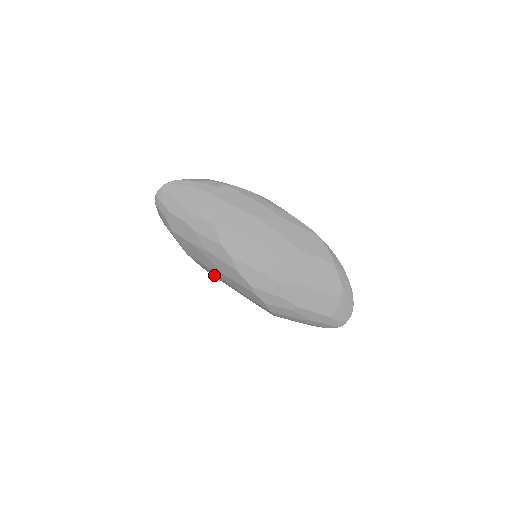
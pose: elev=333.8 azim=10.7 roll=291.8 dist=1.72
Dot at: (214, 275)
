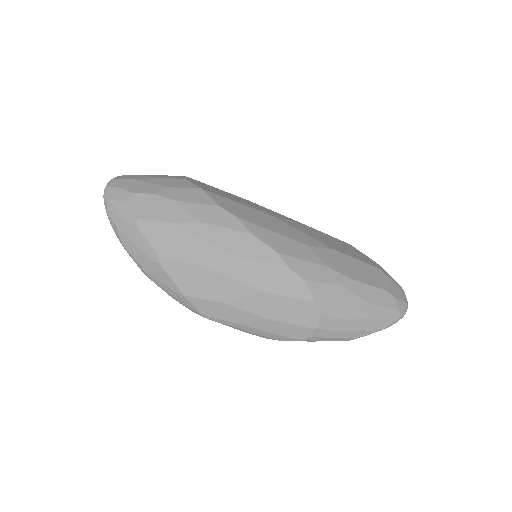
Dot at: (207, 291)
